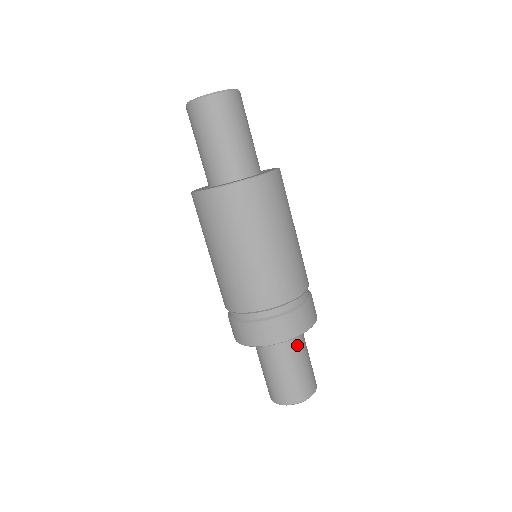
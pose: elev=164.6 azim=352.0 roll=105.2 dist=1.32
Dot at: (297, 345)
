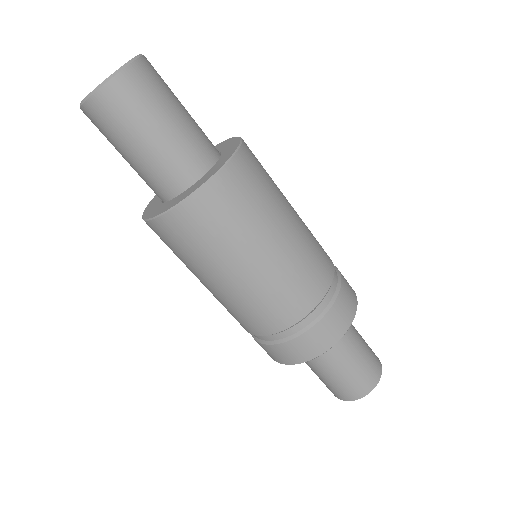
Dot at: (346, 334)
